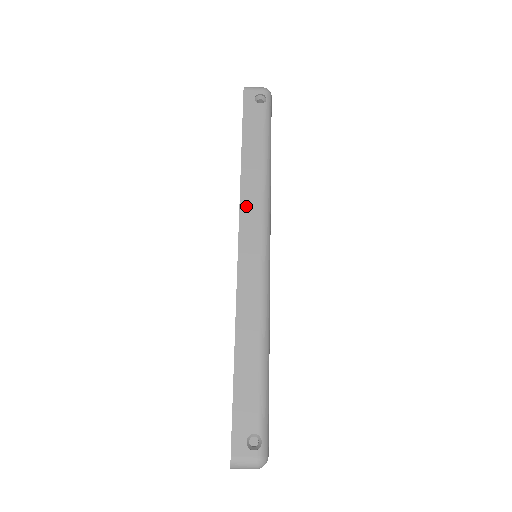
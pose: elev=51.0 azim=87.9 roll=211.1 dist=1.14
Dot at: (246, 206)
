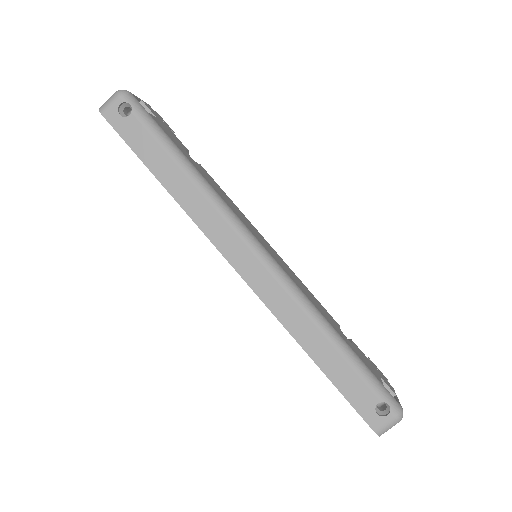
Dot at: (211, 231)
